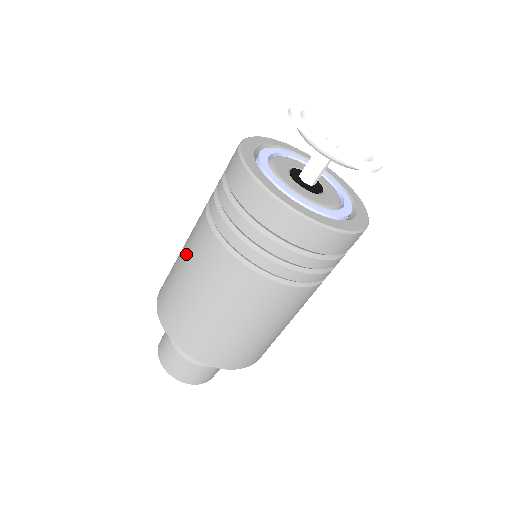
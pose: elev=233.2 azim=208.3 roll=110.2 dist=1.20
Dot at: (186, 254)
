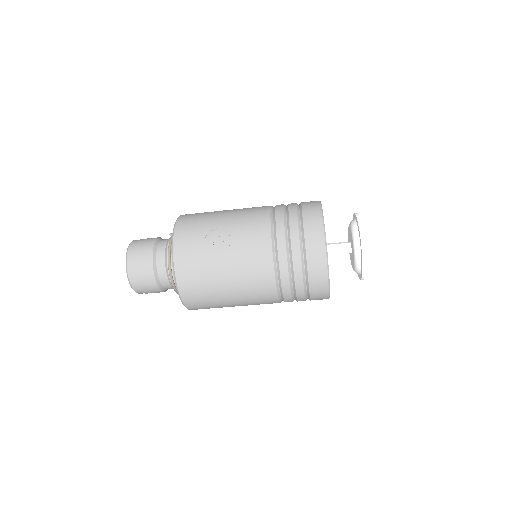
Dot at: (239, 284)
